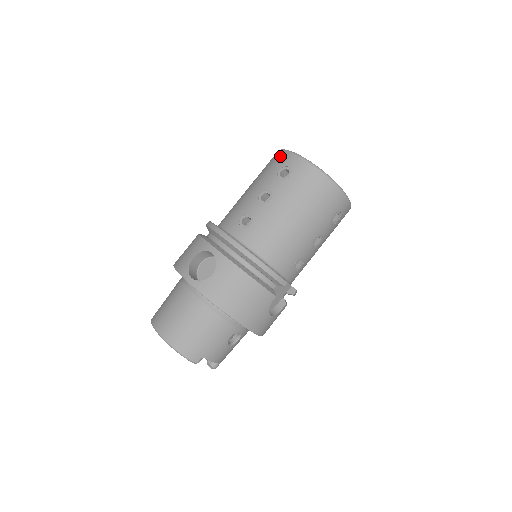
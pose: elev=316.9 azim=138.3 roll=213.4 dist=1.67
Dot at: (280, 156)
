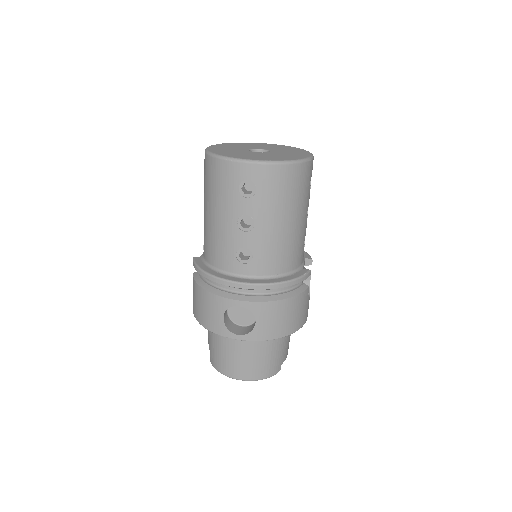
Dot at: (225, 169)
